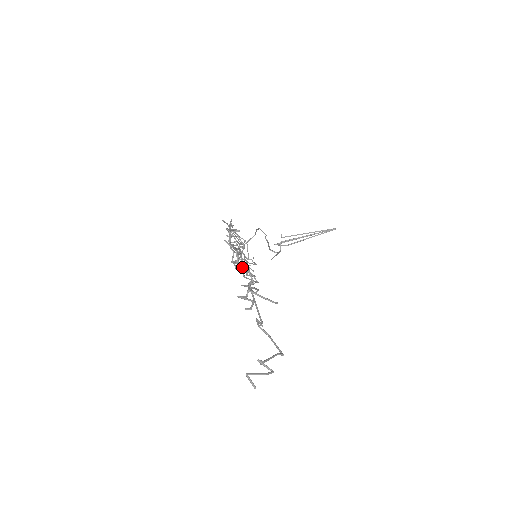
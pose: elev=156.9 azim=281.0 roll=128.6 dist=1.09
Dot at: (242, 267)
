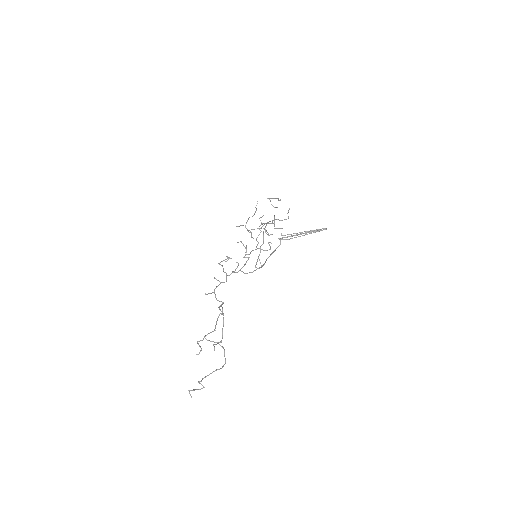
Dot at: (219, 301)
